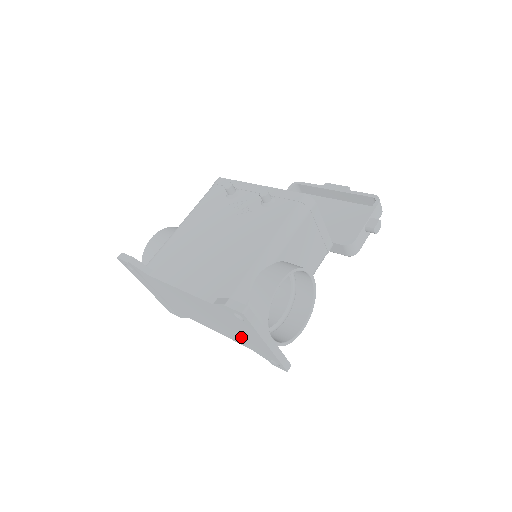
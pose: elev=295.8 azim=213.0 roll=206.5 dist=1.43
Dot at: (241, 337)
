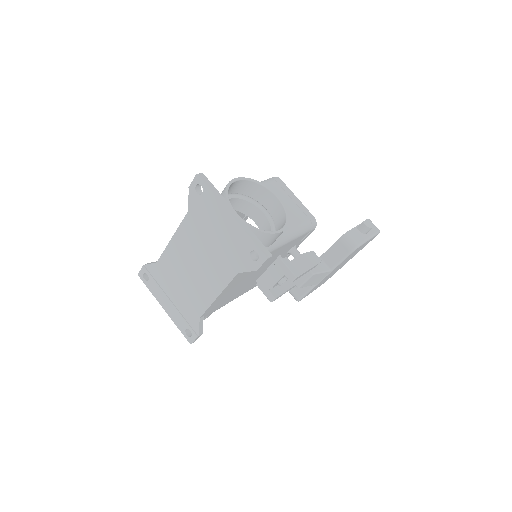
Dot at: (223, 253)
